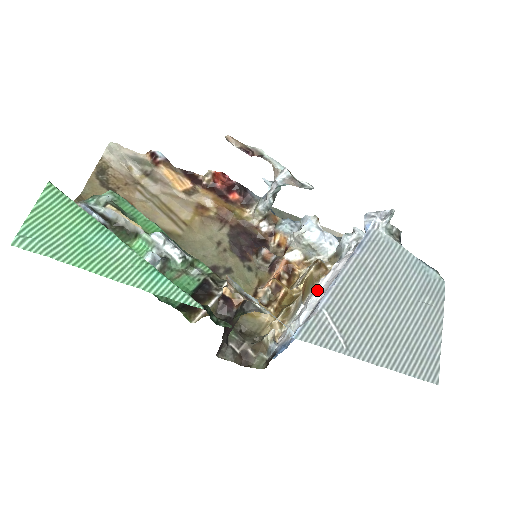
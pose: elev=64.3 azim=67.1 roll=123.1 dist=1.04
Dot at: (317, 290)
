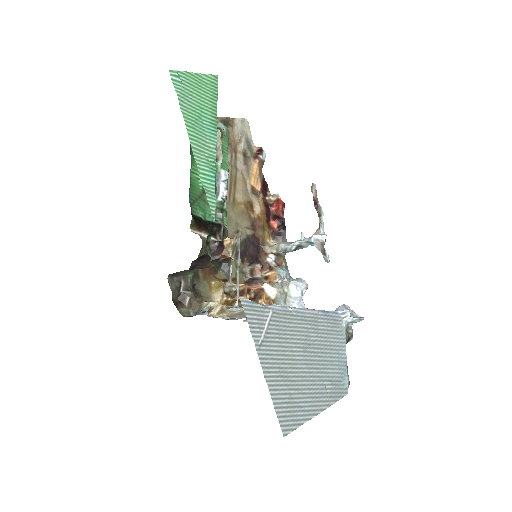
Dot at: occluded
